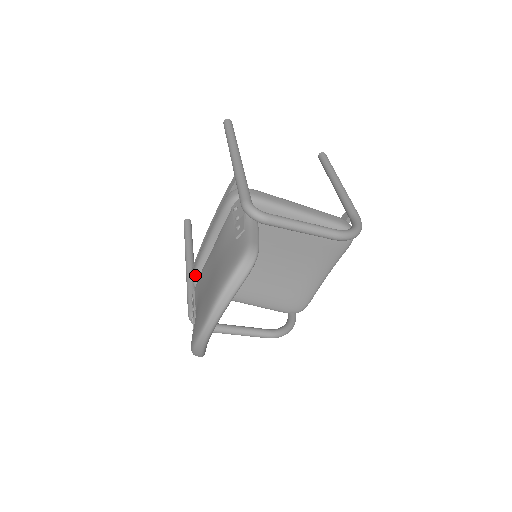
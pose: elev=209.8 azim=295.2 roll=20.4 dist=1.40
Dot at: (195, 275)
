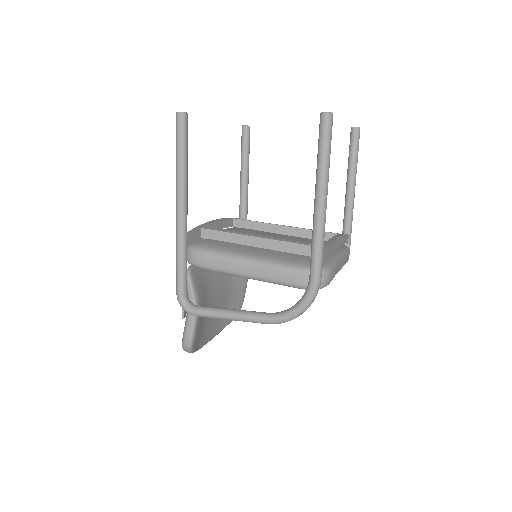
Dot at: occluded
